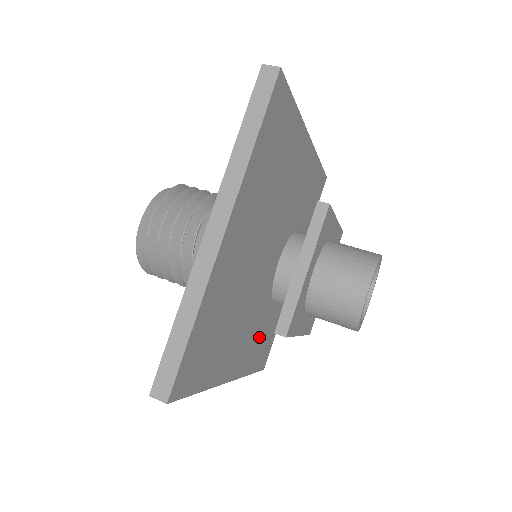
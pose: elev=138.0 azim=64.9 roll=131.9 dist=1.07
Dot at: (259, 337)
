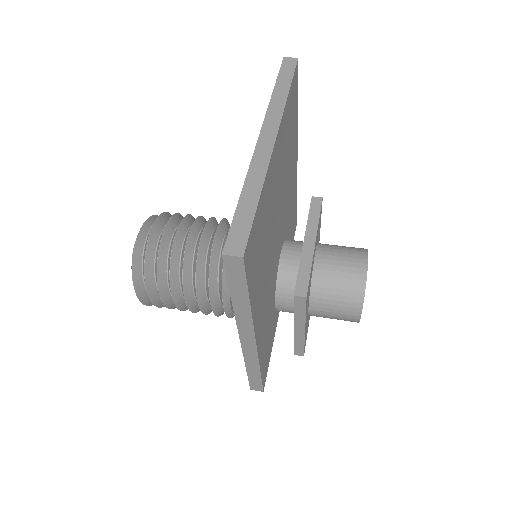
Dot at: (267, 328)
